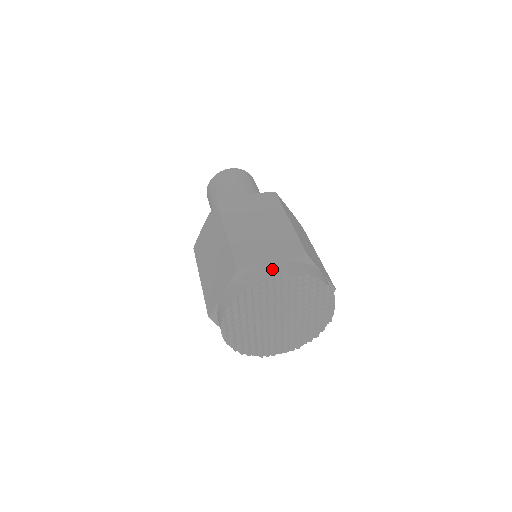
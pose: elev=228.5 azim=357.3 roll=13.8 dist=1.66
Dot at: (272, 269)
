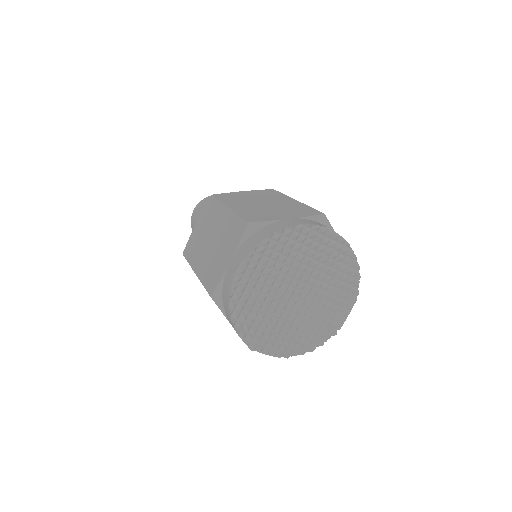
Dot at: (231, 269)
